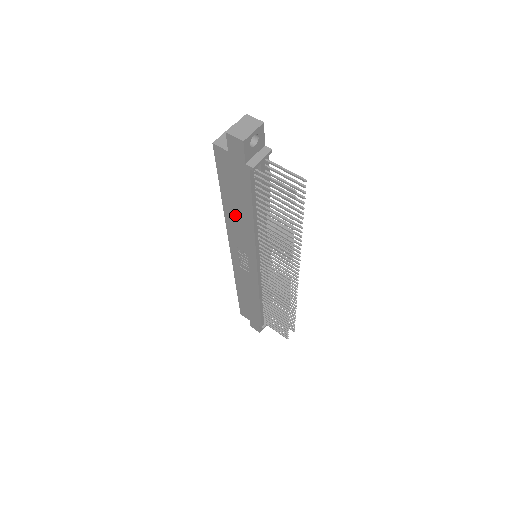
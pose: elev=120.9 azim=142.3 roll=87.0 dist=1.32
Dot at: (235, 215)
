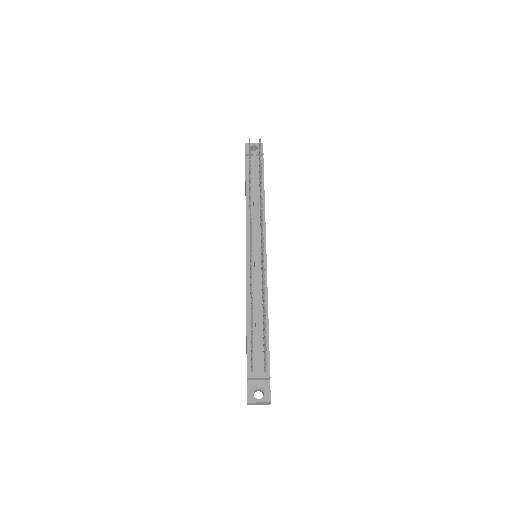
Dot at: occluded
